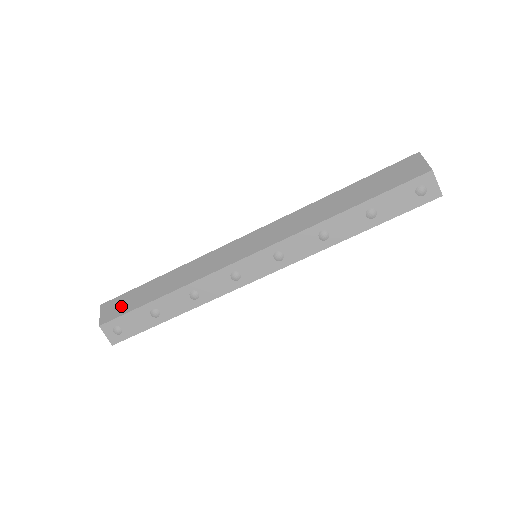
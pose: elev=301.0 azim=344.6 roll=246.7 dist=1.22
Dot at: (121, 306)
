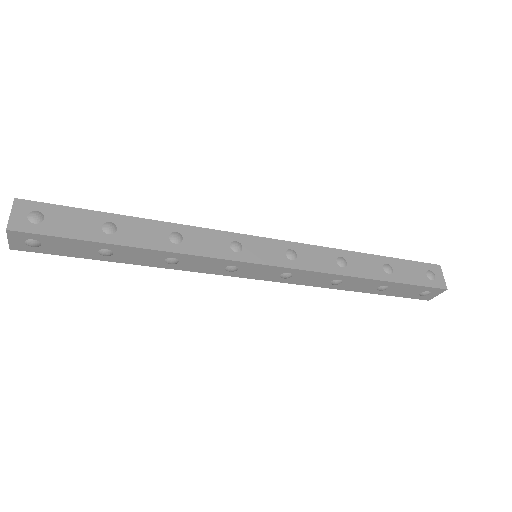
Dot at: occluded
